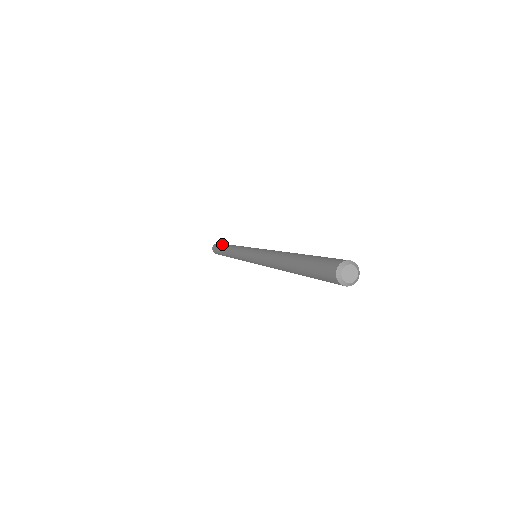
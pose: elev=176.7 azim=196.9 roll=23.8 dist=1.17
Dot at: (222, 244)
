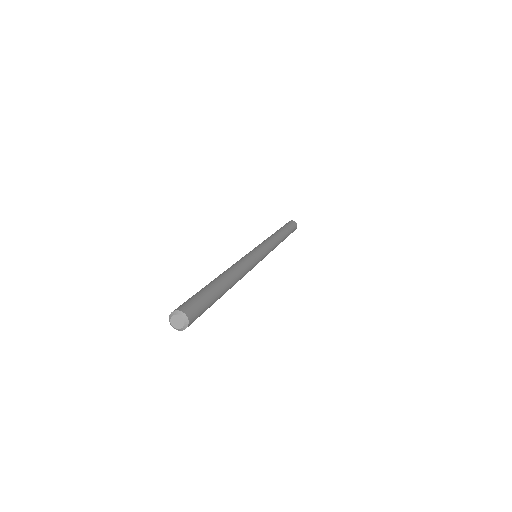
Dot at: occluded
